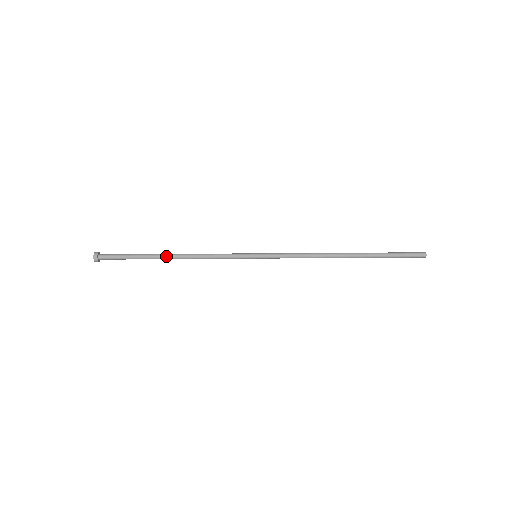
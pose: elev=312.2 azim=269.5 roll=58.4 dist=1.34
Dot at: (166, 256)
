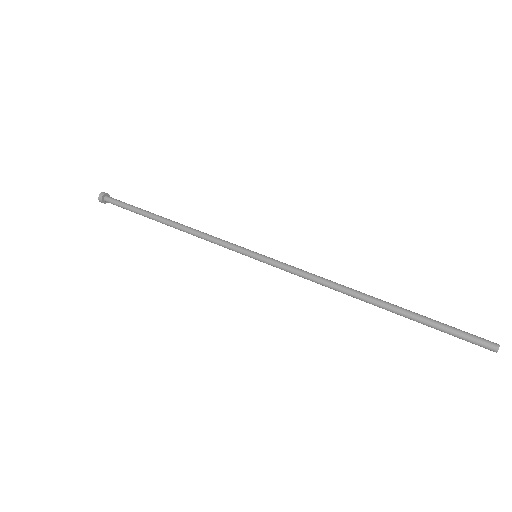
Dot at: (162, 222)
